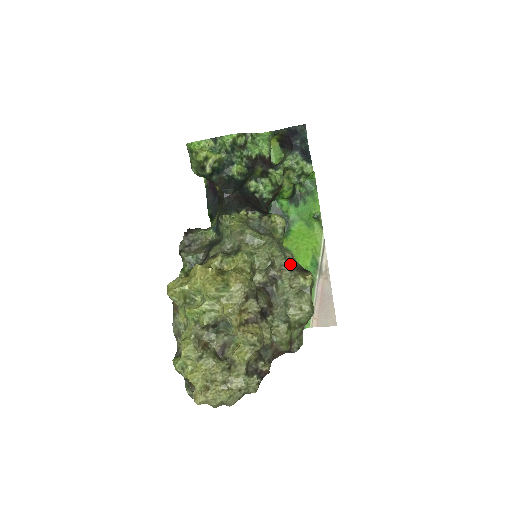
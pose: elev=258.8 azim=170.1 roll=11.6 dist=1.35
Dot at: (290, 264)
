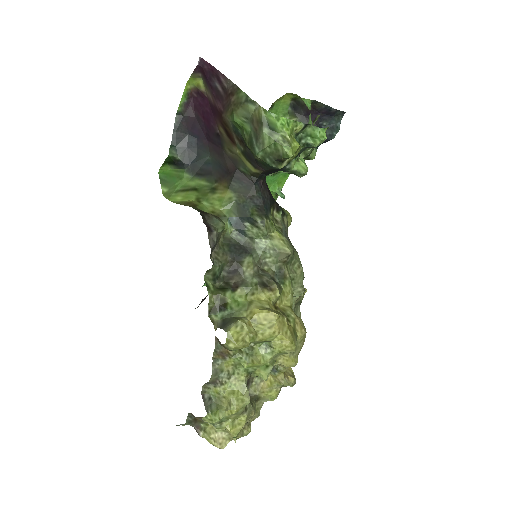
Dot at: occluded
